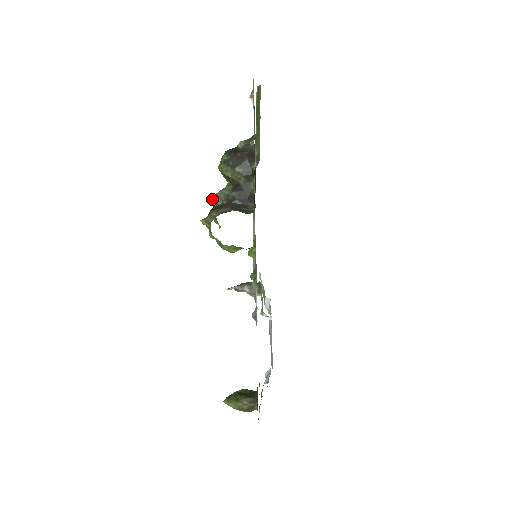
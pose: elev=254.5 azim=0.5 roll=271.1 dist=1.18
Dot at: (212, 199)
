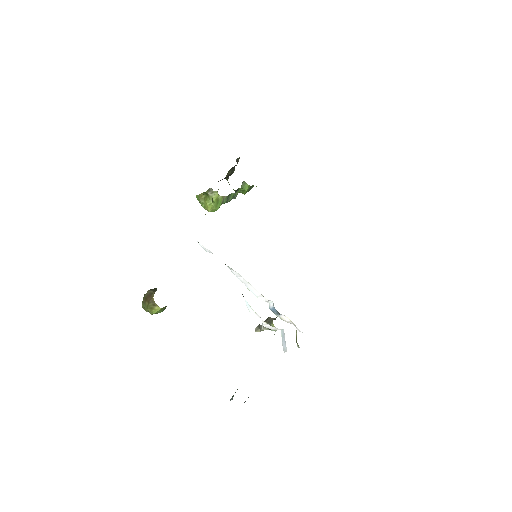
Dot at: occluded
